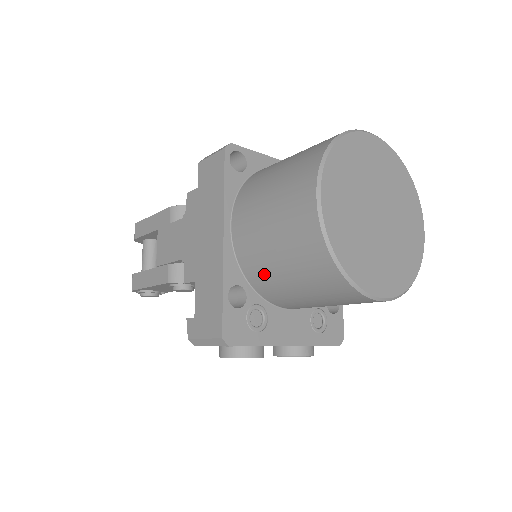
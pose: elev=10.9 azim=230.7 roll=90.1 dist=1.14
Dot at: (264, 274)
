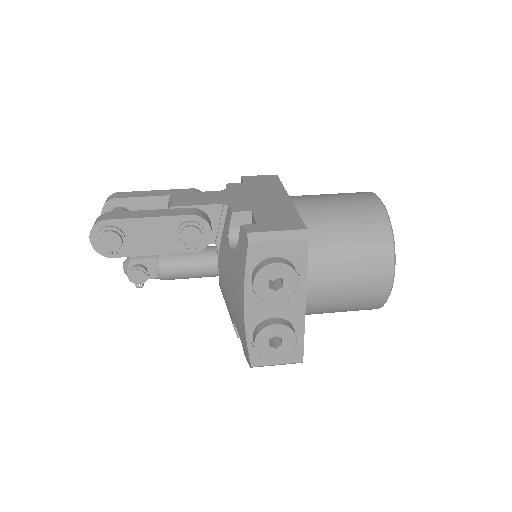
Dot at: (319, 228)
